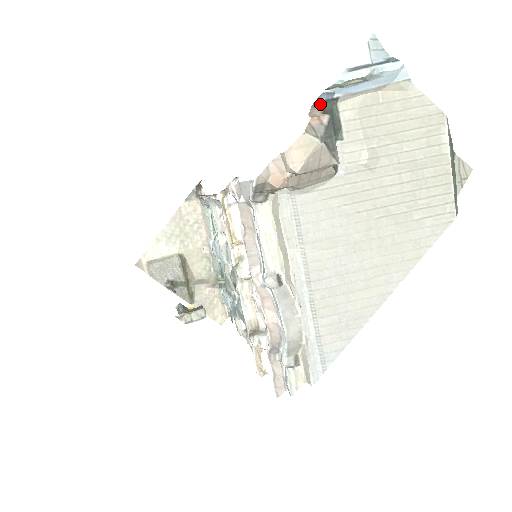
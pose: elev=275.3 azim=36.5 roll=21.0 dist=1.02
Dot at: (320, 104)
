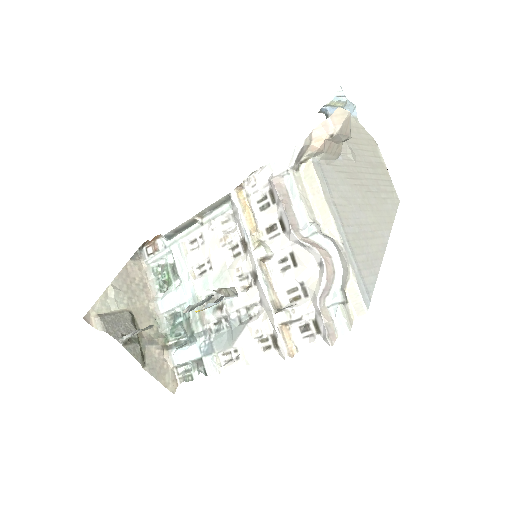
Dot at: (323, 113)
